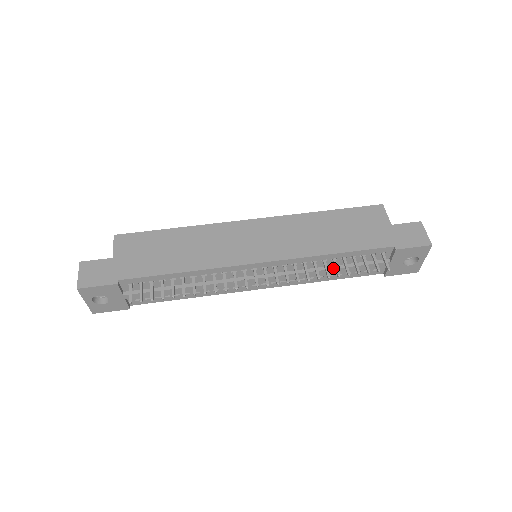
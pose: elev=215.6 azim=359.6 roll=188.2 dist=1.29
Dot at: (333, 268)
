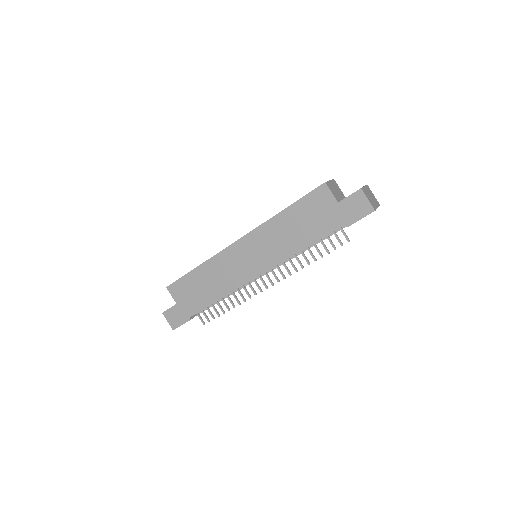
Dot at: occluded
